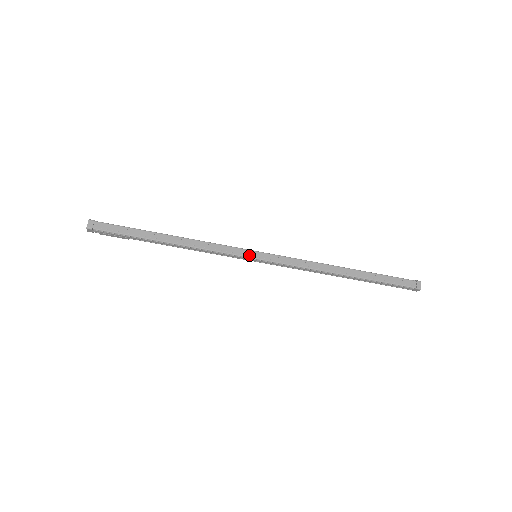
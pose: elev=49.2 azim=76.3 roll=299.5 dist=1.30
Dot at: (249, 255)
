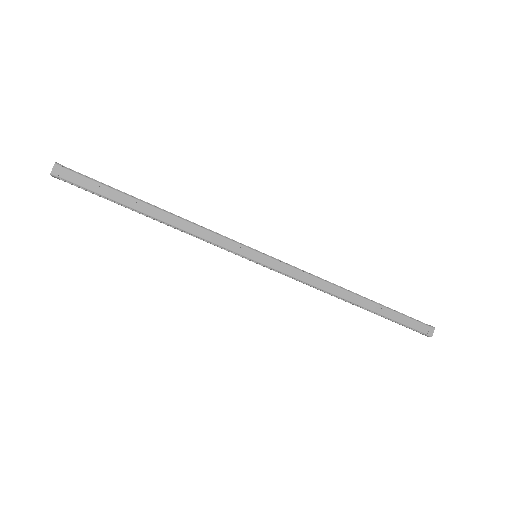
Dot at: (248, 255)
